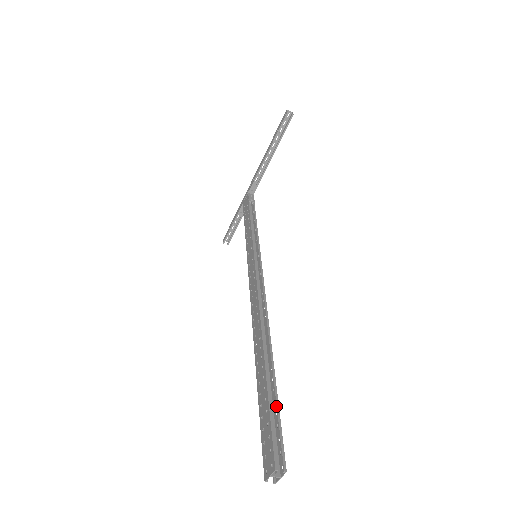
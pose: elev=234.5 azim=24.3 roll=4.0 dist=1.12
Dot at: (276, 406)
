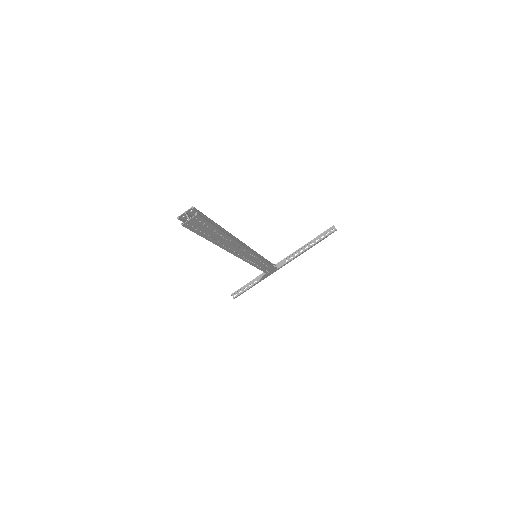
Dot at: occluded
